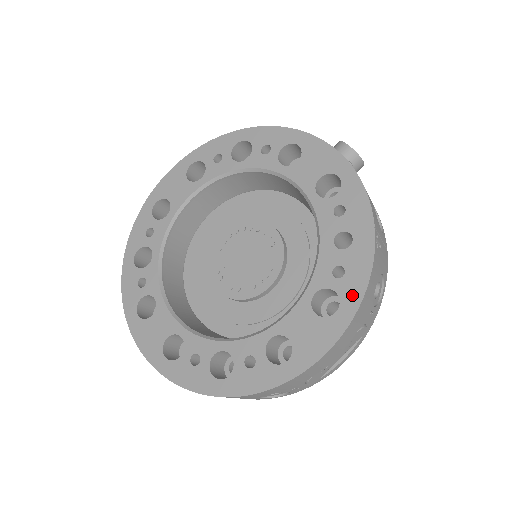
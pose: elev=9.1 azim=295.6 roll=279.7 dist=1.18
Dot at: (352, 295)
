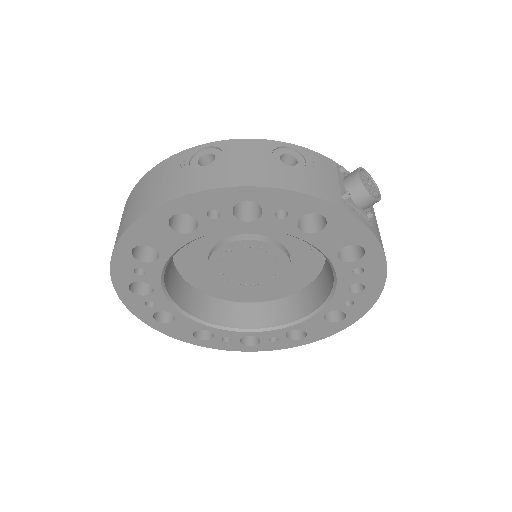
Dot at: (356, 314)
